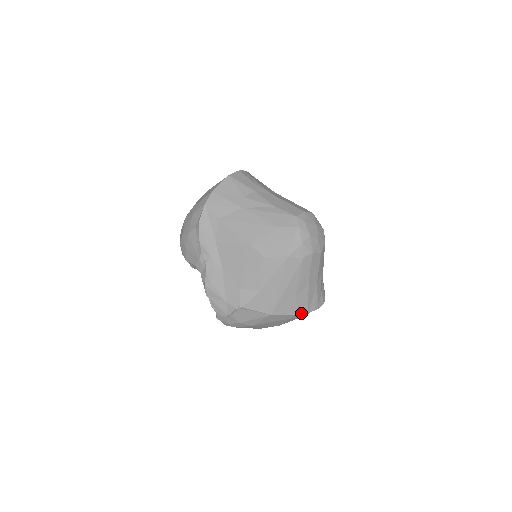
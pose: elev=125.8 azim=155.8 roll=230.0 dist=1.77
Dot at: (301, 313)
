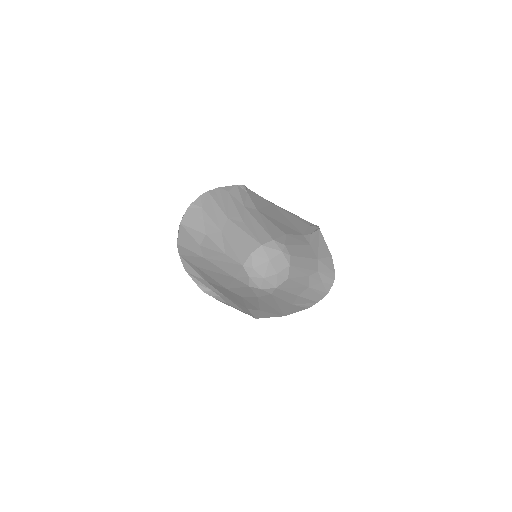
Dot at: (310, 306)
